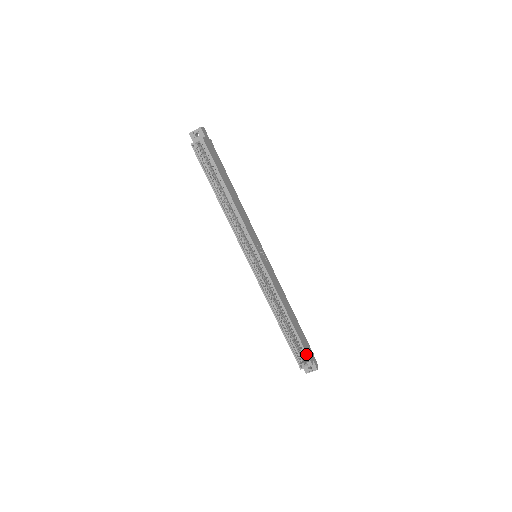
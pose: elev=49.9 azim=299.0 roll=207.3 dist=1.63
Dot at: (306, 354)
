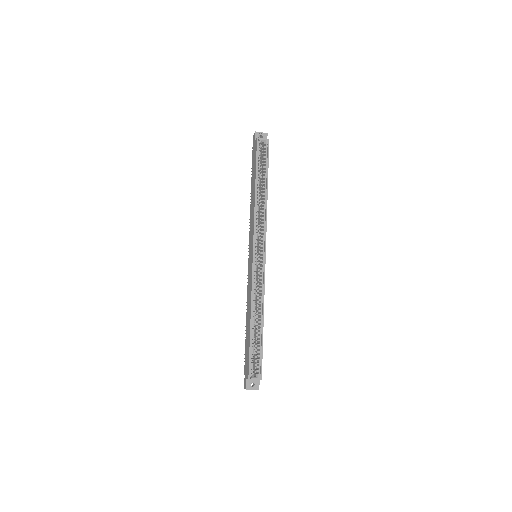
Dot at: (261, 365)
